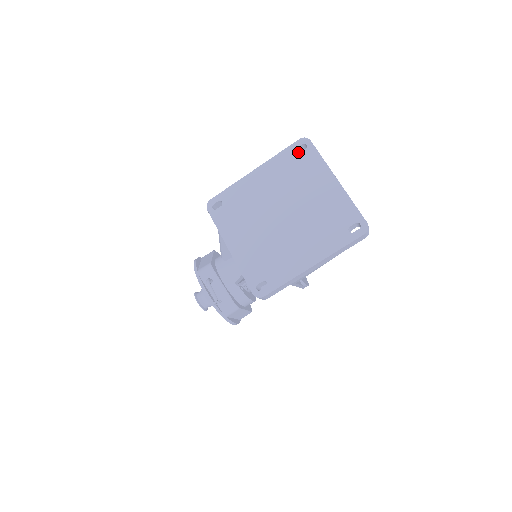
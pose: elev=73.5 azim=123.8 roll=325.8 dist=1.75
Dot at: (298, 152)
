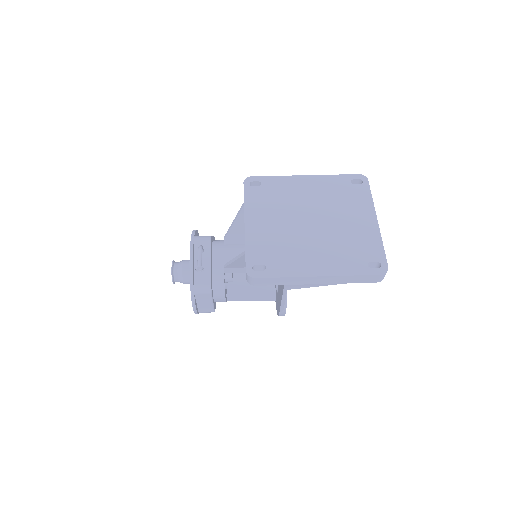
Dot at: occluded
